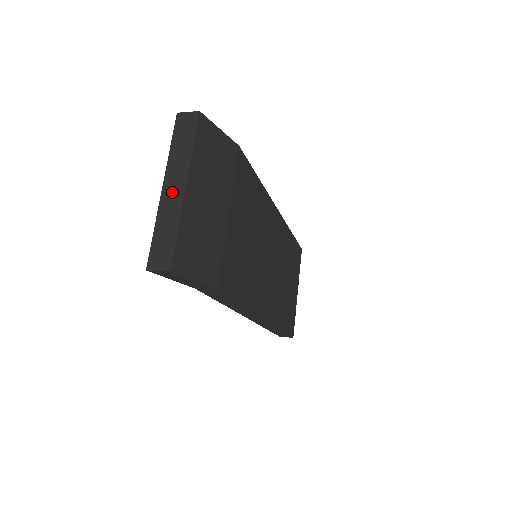
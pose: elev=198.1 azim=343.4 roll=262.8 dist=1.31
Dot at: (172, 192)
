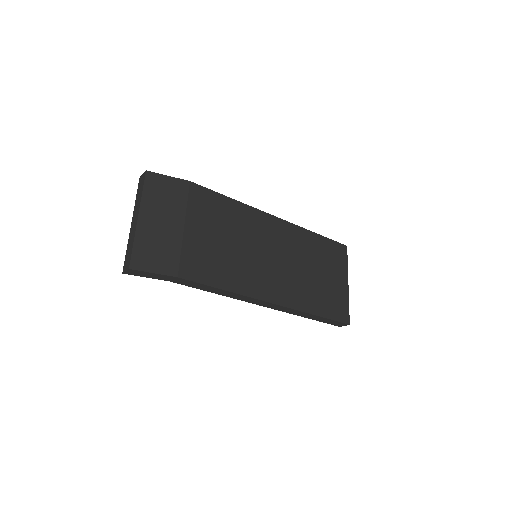
Dot at: (134, 223)
